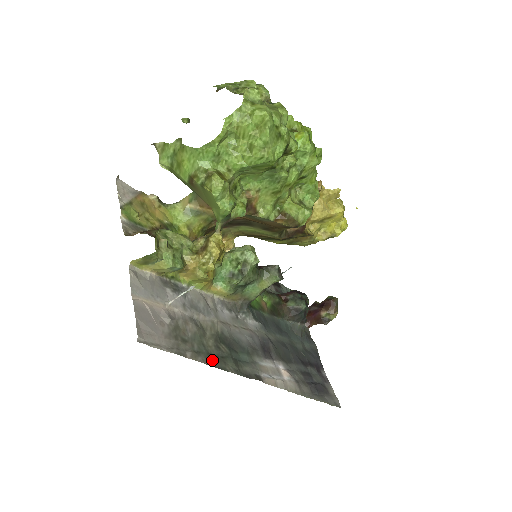
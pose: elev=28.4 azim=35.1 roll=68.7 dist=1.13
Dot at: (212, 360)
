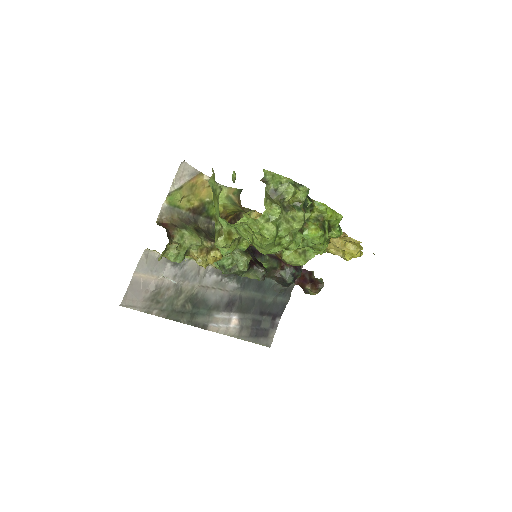
Dot at: (172, 315)
